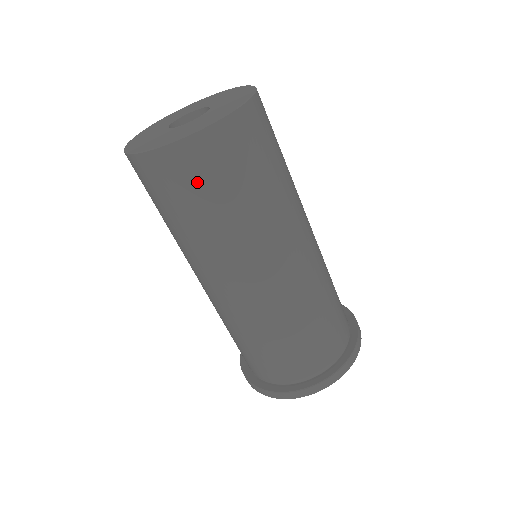
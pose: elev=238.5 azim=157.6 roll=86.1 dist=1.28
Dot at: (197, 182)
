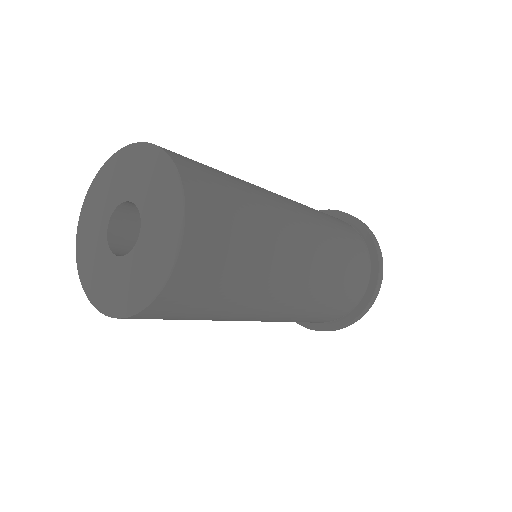
Dot at: (167, 318)
